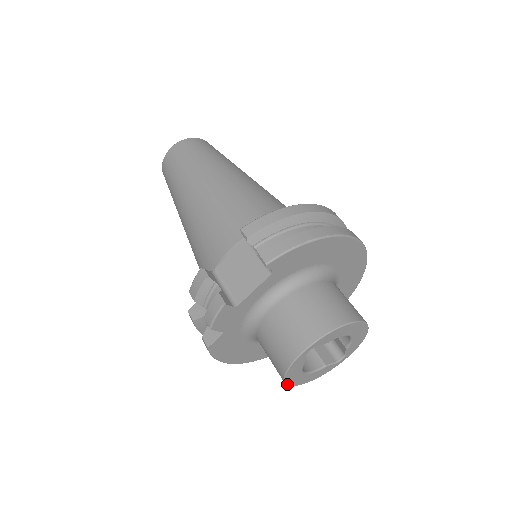
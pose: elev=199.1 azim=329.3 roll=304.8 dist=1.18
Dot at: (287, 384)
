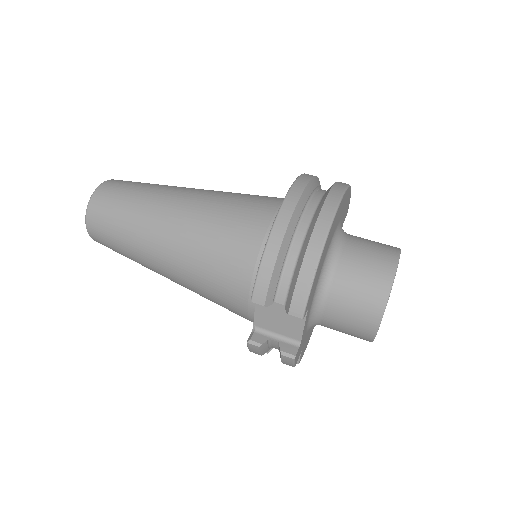
Dot at: occluded
